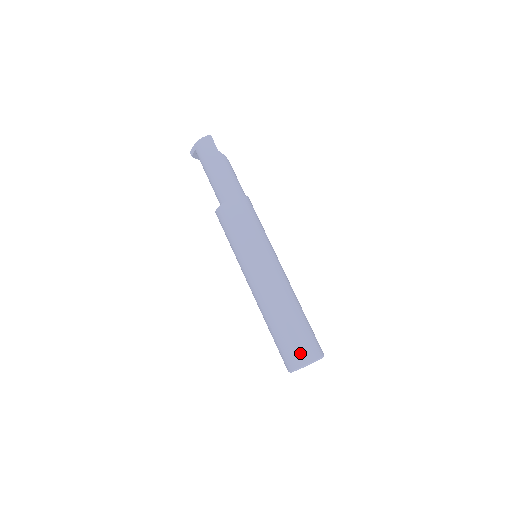
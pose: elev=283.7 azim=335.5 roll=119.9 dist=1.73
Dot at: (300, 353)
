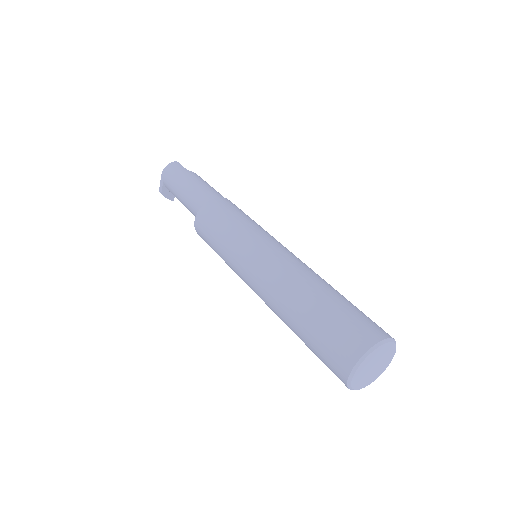
Dot at: (352, 337)
